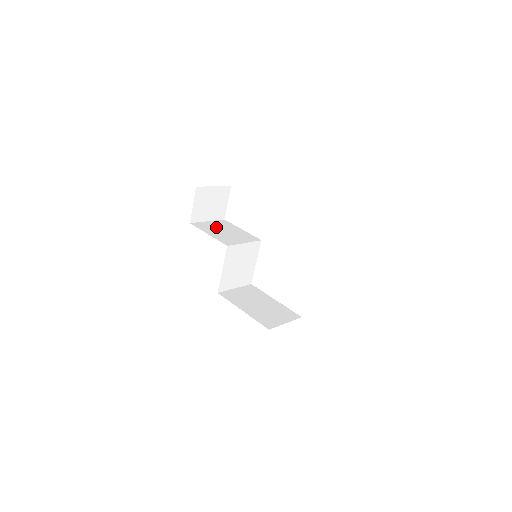
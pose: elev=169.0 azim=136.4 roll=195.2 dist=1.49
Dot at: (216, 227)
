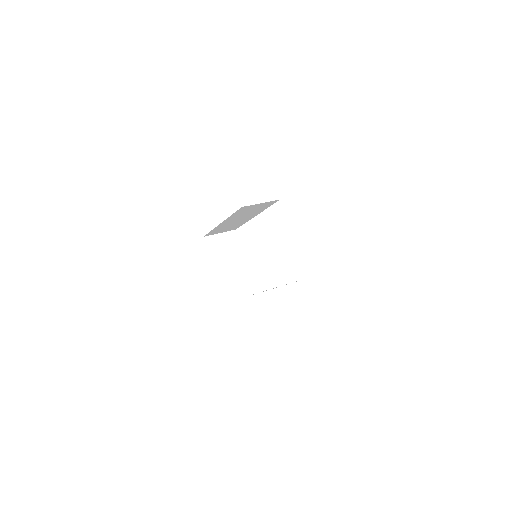
Dot at: occluded
